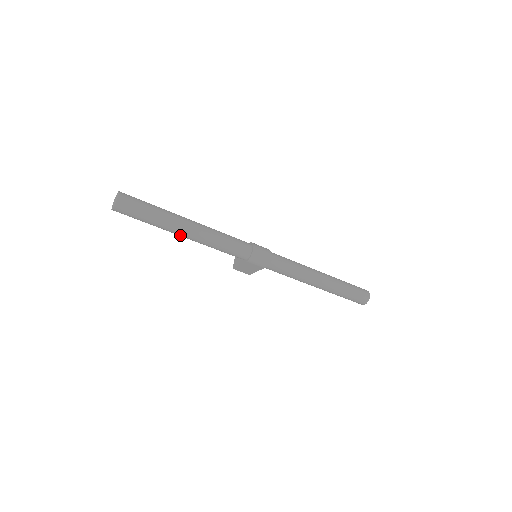
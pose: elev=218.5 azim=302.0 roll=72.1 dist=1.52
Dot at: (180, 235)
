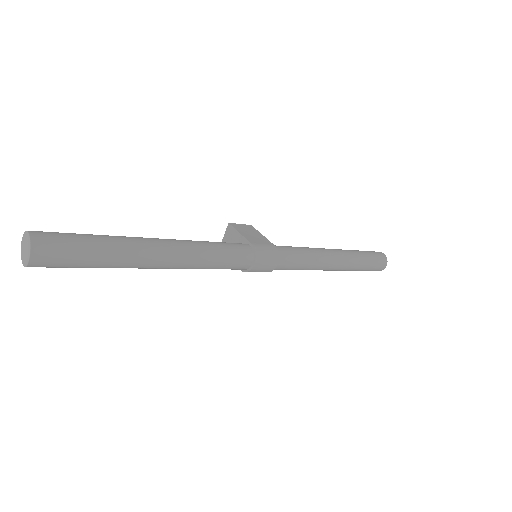
Dot at: occluded
